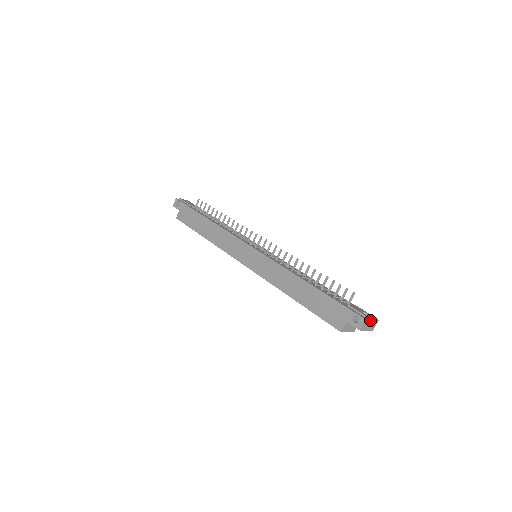
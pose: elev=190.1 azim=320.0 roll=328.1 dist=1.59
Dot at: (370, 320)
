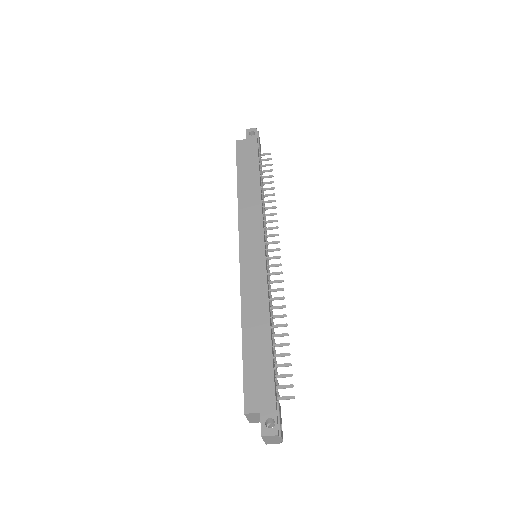
Dot at: (279, 438)
